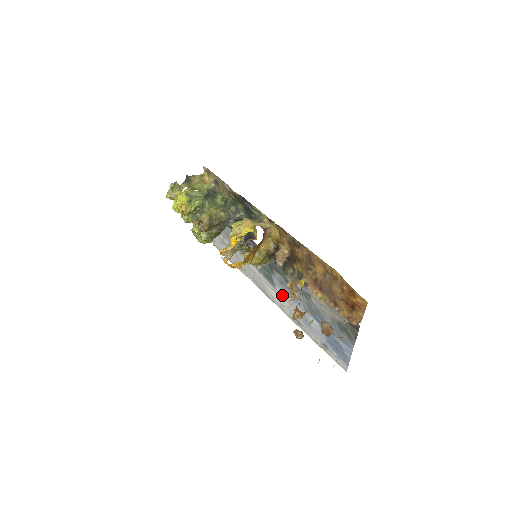
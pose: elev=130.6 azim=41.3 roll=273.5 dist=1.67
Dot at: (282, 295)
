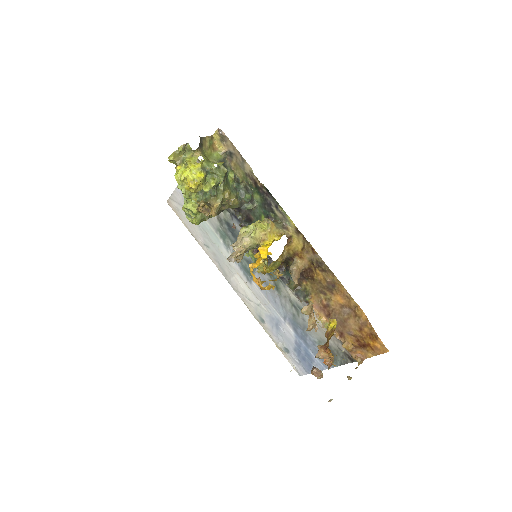
Dot at: (257, 292)
